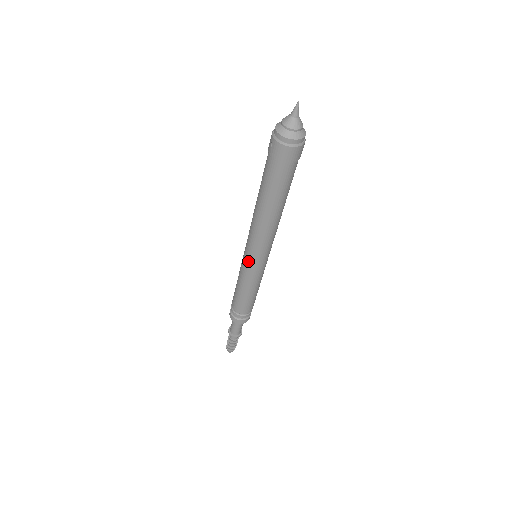
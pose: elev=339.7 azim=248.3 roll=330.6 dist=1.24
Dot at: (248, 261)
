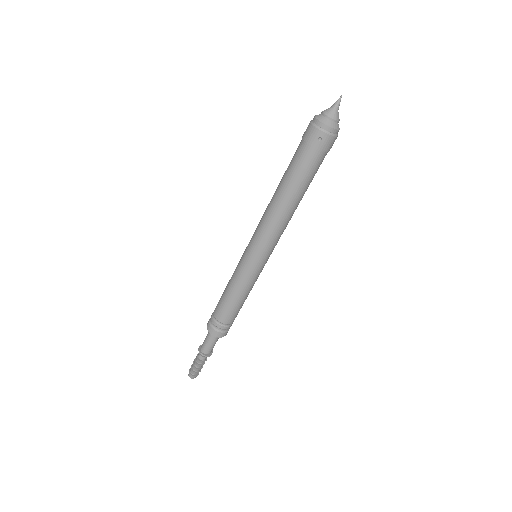
Dot at: (260, 263)
